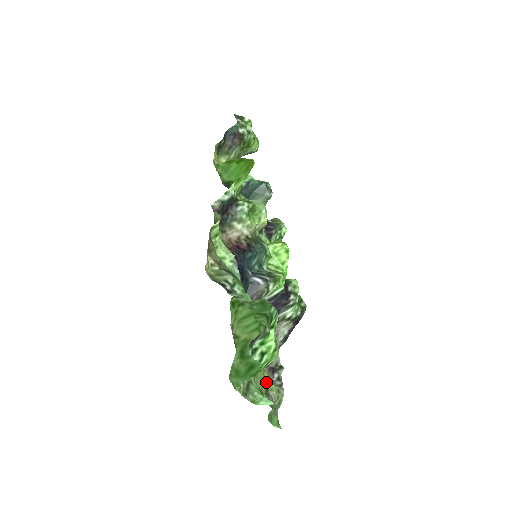
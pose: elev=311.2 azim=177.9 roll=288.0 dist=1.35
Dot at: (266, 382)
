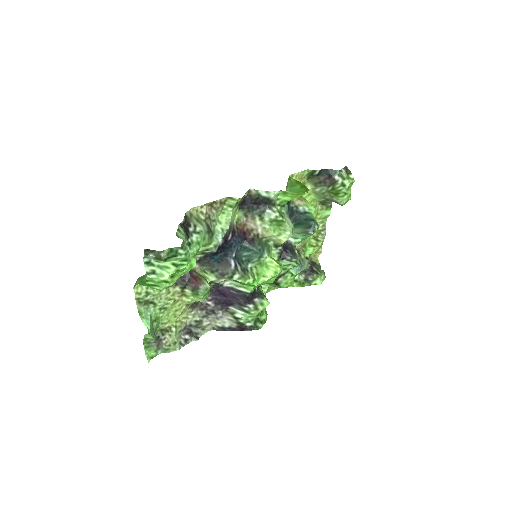
Dot at: (172, 327)
